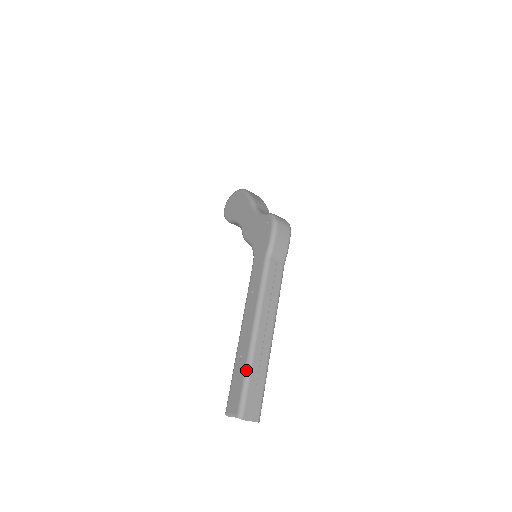
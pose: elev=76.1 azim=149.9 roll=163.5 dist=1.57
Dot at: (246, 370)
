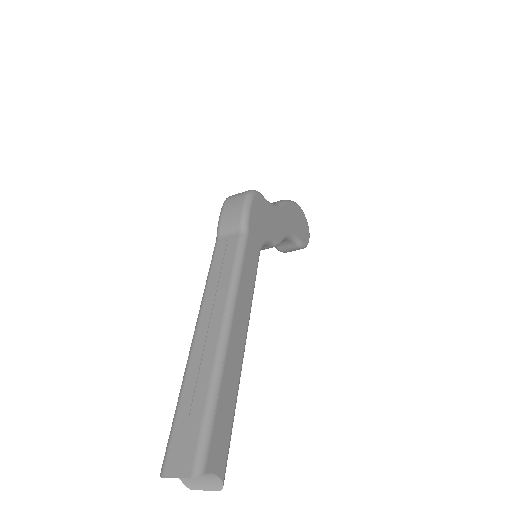
Dot at: (179, 395)
